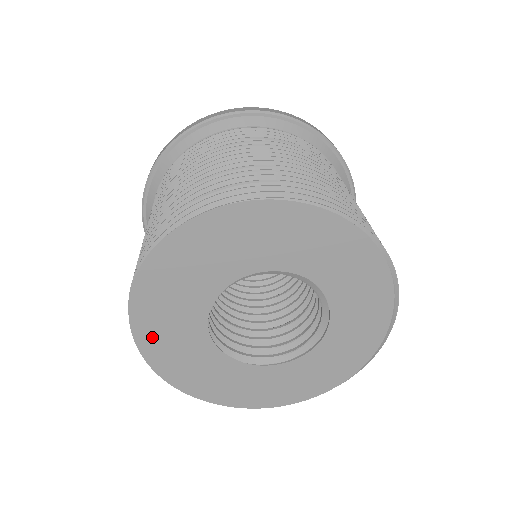
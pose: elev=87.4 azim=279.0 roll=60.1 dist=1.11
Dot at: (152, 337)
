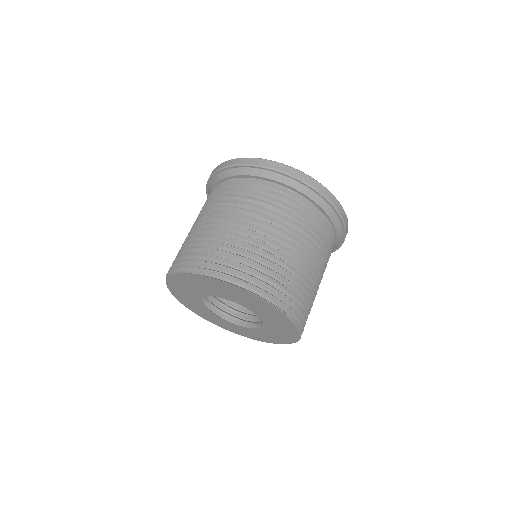
Dot at: (188, 279)
